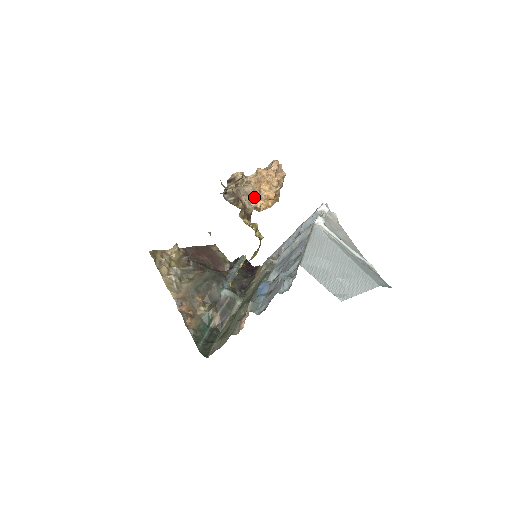
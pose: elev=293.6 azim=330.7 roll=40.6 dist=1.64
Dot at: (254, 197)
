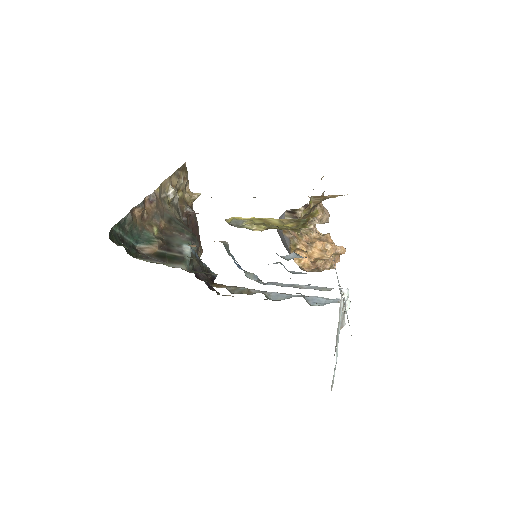
Dot at: (321, 222)
